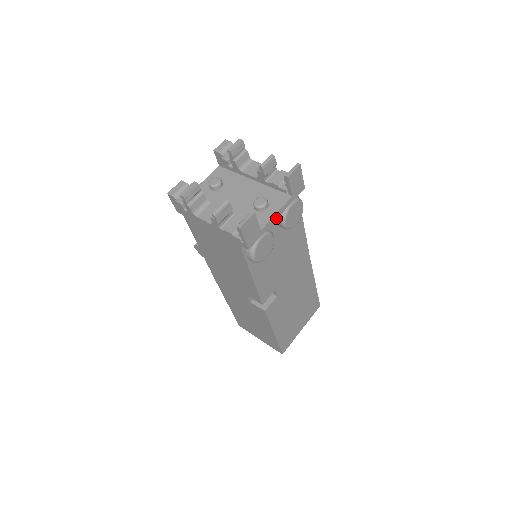
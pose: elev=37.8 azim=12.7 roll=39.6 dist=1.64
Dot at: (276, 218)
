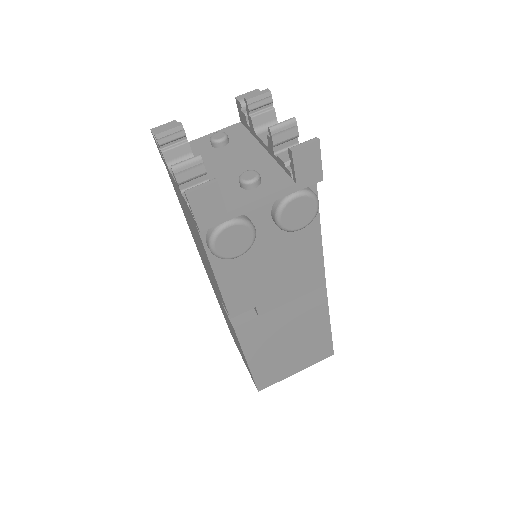
Dot at: (260, 205)
